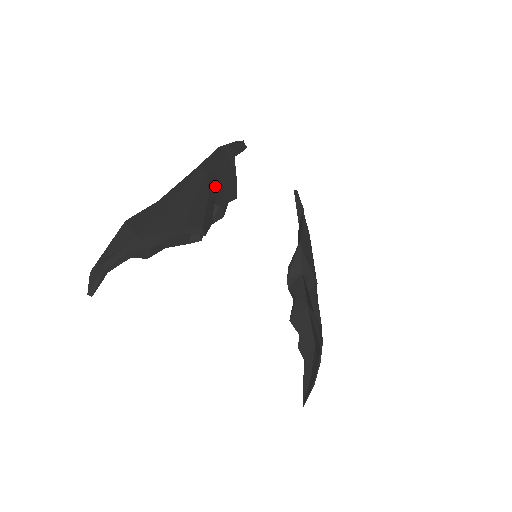
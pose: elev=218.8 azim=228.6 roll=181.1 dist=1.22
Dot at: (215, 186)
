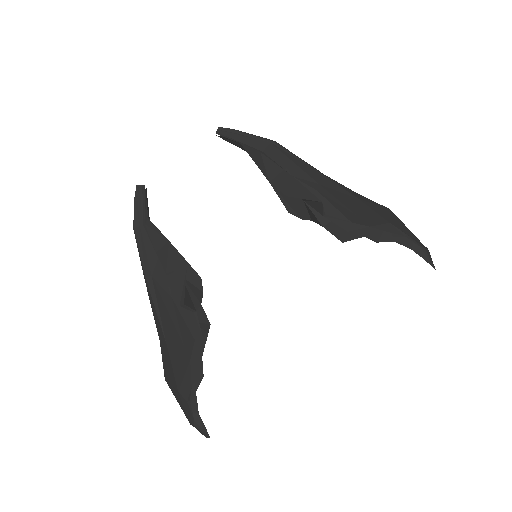
Dot at: (167, 277)
